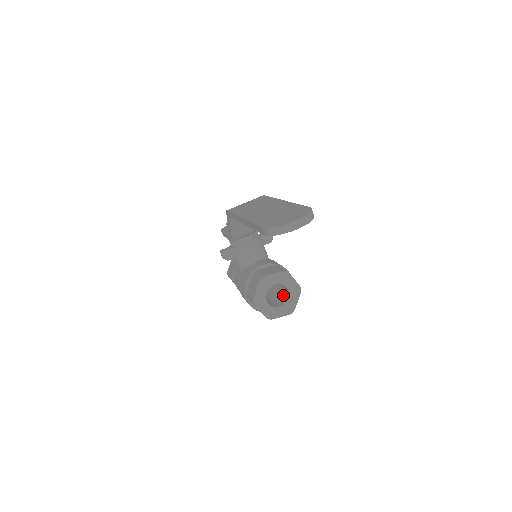
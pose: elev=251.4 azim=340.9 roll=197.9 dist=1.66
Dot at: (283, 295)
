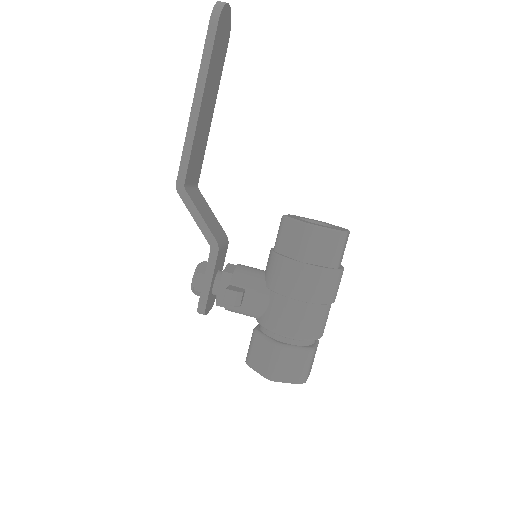
Dot at: occluded
